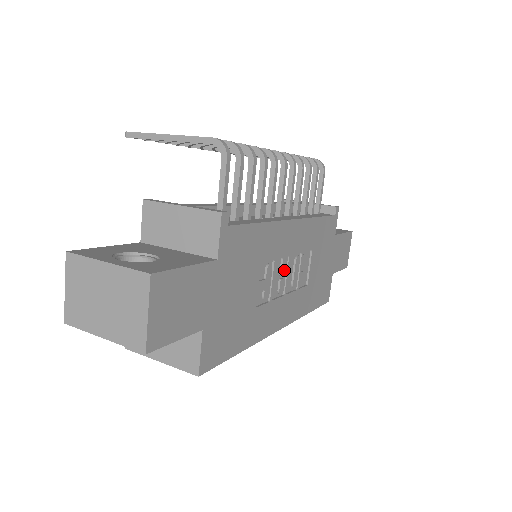
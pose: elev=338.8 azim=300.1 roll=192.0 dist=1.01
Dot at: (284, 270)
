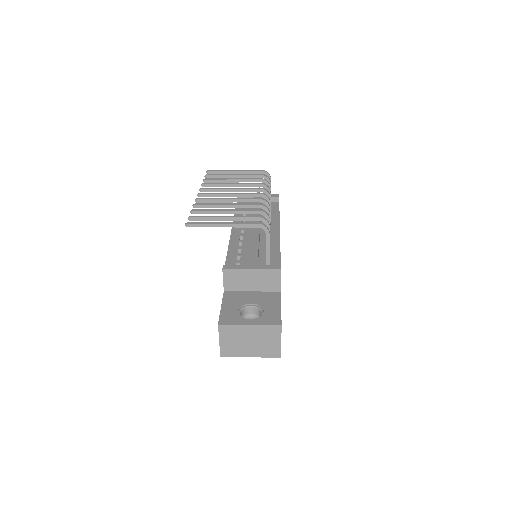
Dot at: occluded
